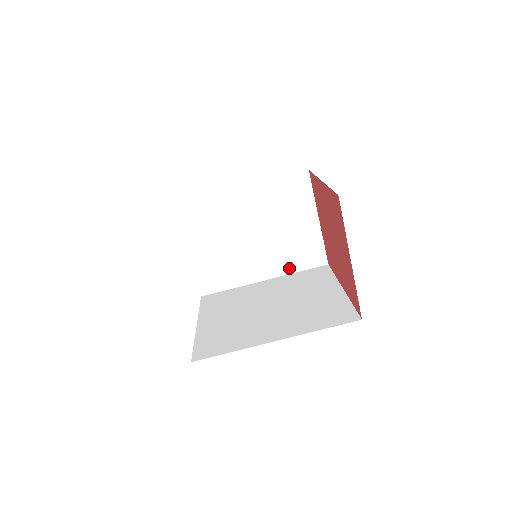
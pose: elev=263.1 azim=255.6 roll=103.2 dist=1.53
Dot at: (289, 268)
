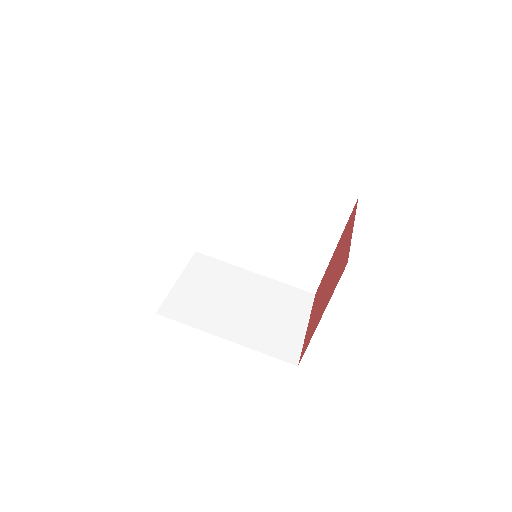
Dot at: (257, 345)
